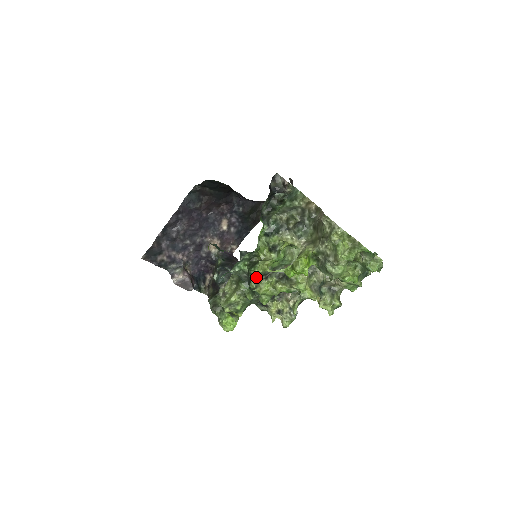
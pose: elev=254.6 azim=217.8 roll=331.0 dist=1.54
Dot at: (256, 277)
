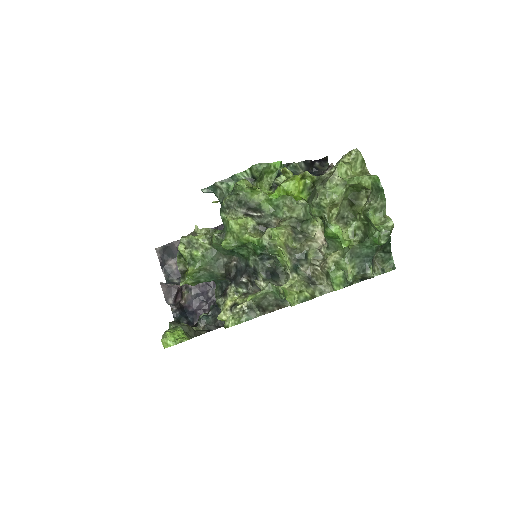
Dot at: (236, 182)
